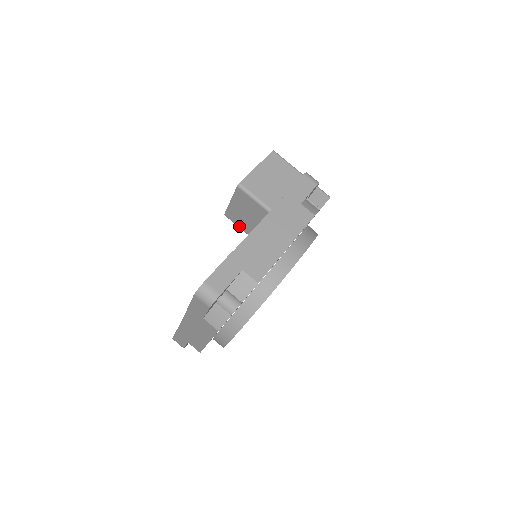
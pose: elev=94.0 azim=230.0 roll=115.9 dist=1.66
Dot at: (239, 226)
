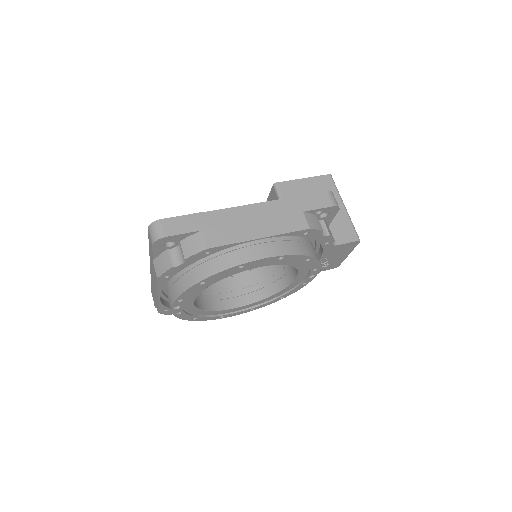
Dot at: occluded
